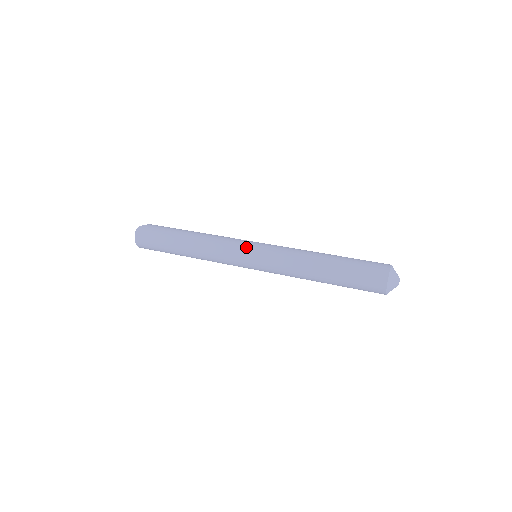
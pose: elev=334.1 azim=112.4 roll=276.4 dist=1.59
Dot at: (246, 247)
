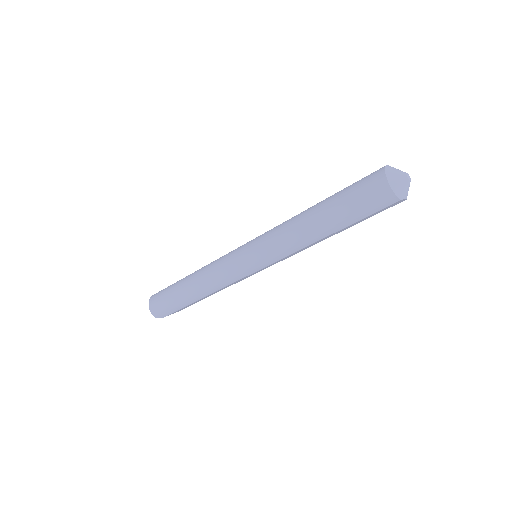
Dot at: occluded
